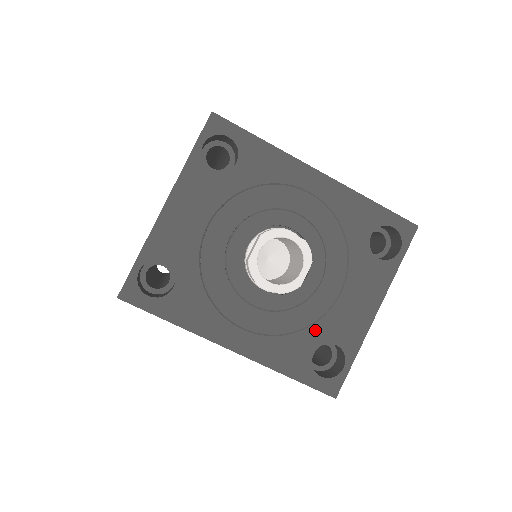
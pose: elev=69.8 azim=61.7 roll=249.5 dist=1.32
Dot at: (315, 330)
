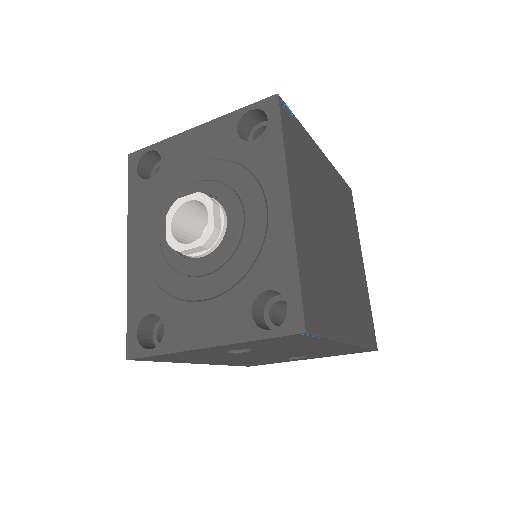
Dot at: (167, 301)
